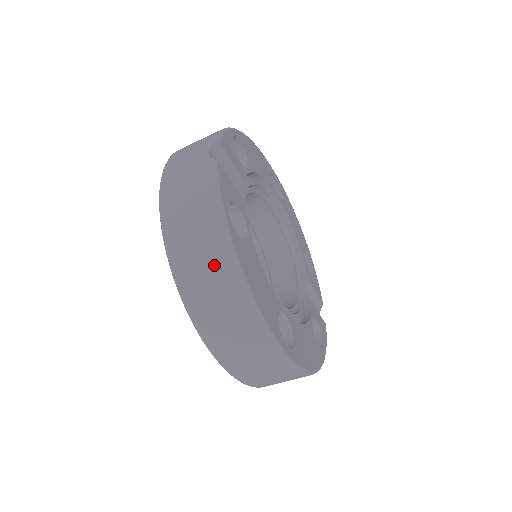
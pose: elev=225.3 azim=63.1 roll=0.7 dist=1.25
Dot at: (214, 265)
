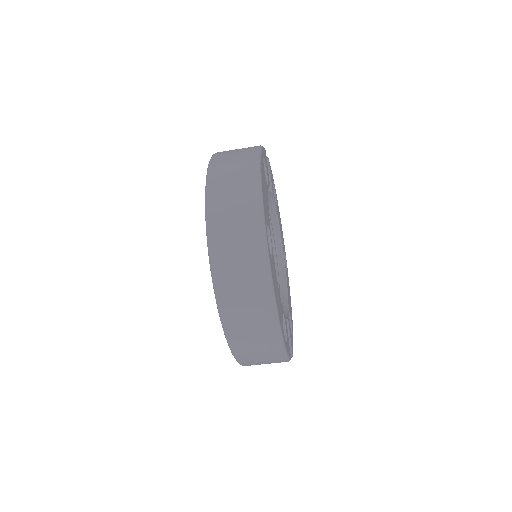
Dot at: (242, 160)
